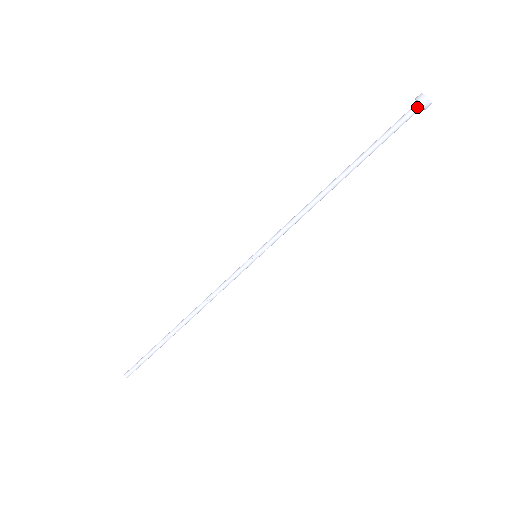
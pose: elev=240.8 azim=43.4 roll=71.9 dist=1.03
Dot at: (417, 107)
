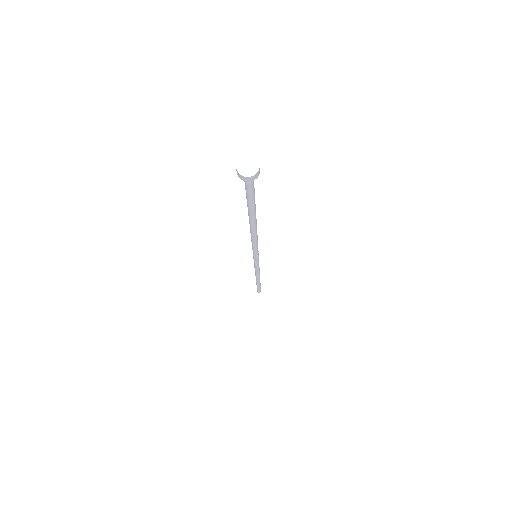
Dot at: (247, 178)
